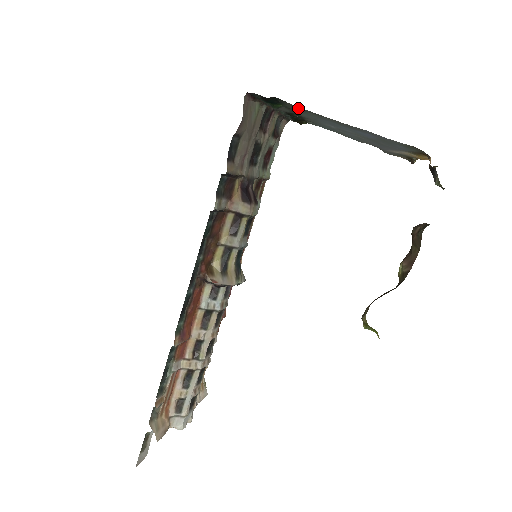
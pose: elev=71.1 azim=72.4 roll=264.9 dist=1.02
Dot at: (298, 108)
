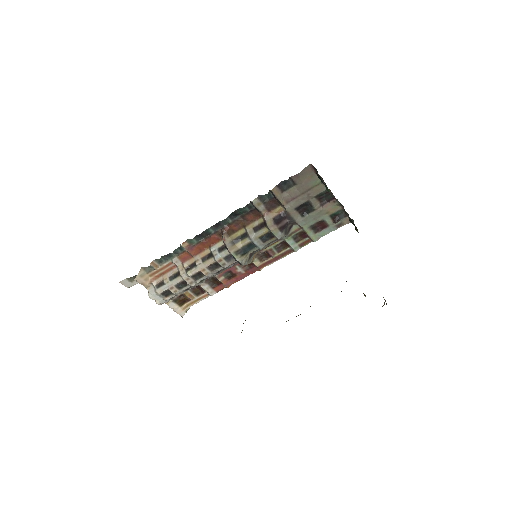
Dot at: occluded
